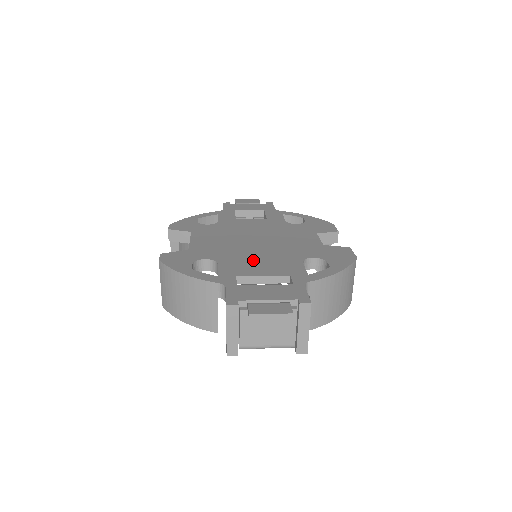
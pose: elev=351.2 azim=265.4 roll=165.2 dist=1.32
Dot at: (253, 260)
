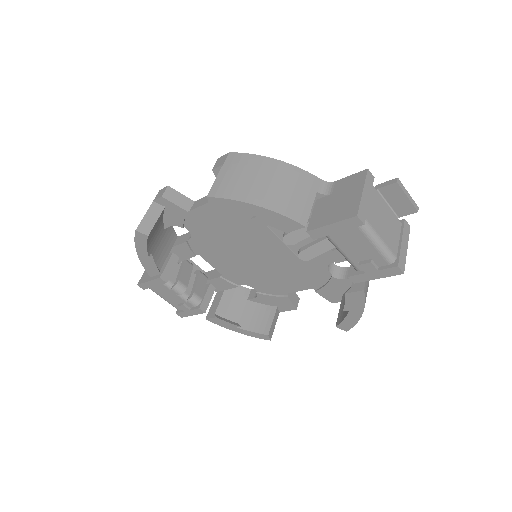
Dot at: occluded
